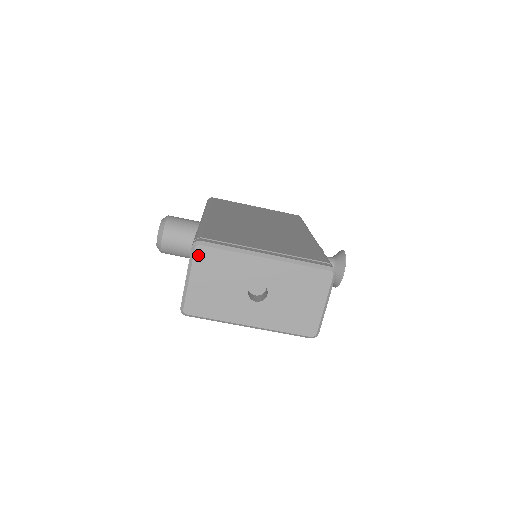
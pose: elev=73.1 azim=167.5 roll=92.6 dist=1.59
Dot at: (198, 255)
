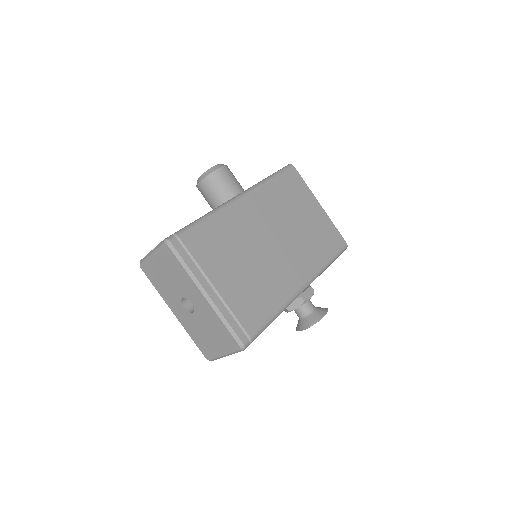
Dot at: (163, 249)
